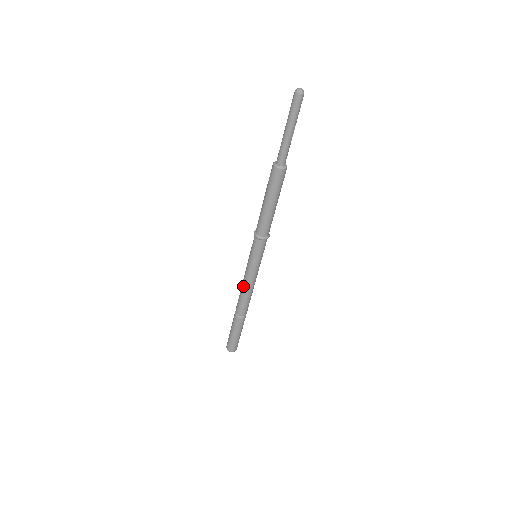
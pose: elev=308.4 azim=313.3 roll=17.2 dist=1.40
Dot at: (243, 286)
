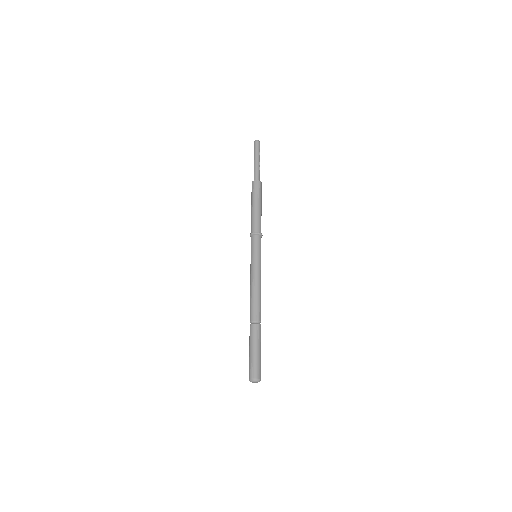
Dot at: (254, 285)
